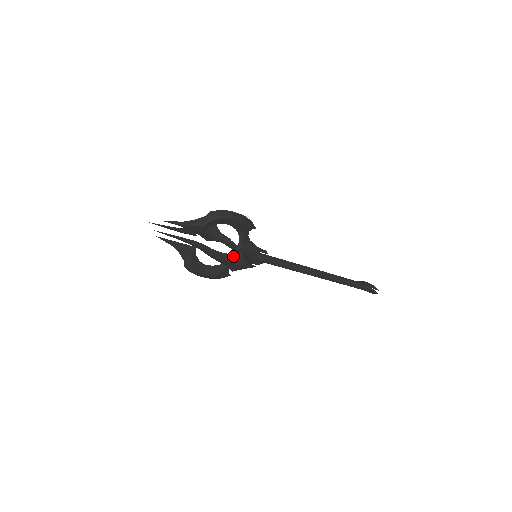
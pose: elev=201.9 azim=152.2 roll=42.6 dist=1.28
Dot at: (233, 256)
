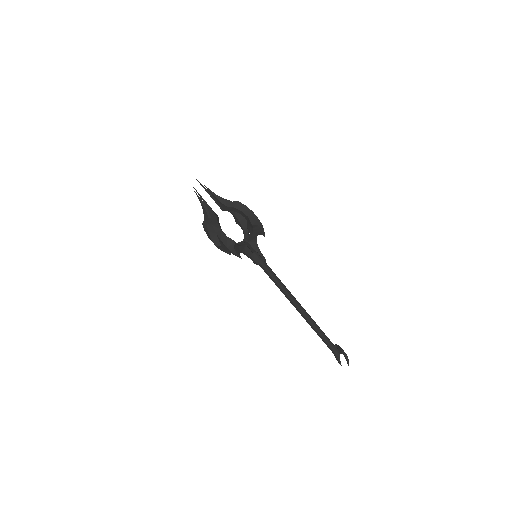
Dot at: (227, 238)
